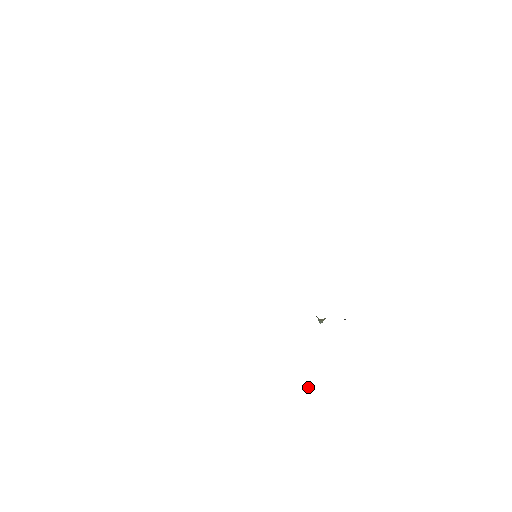
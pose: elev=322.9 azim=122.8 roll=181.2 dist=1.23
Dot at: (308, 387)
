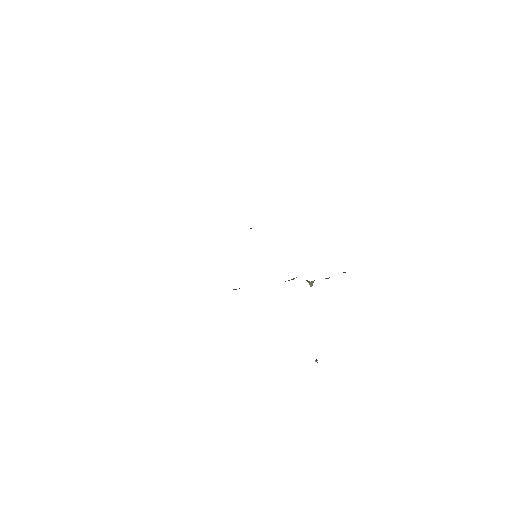
Dot at: (316, 359)
